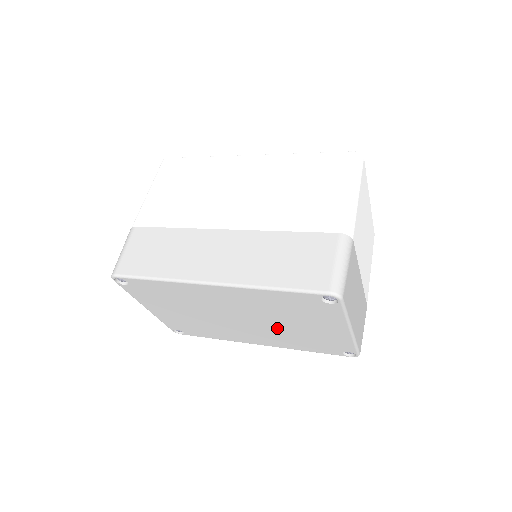
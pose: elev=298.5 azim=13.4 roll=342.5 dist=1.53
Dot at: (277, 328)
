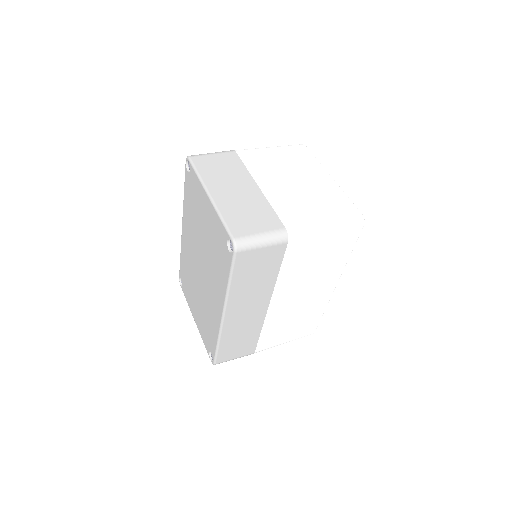
Dot at: (207, 255)
